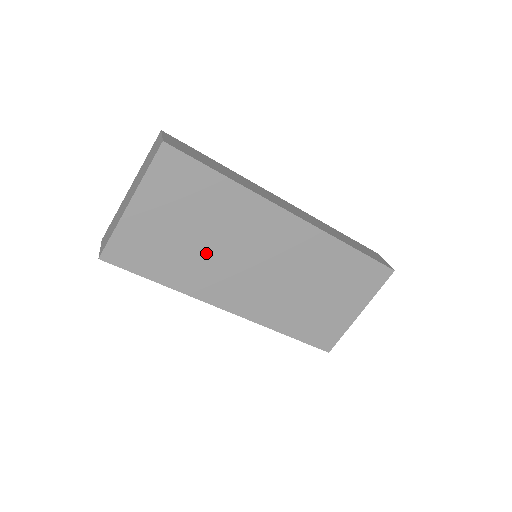
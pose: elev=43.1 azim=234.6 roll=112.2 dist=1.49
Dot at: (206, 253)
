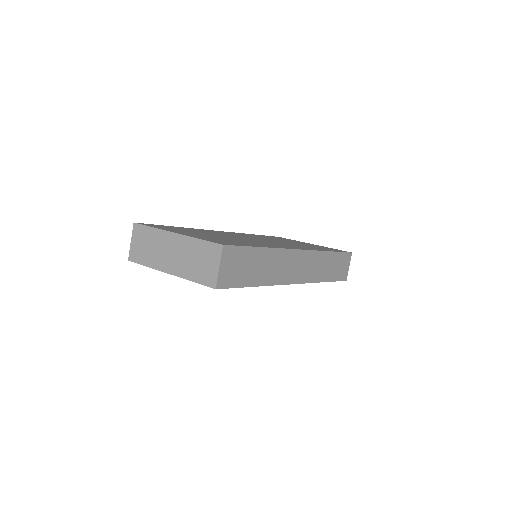
Dot at: occluded
